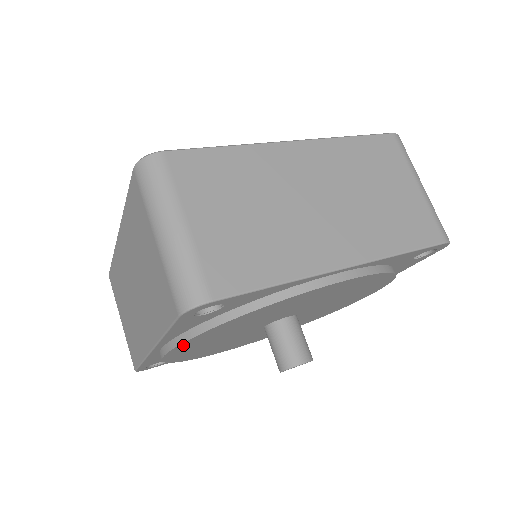
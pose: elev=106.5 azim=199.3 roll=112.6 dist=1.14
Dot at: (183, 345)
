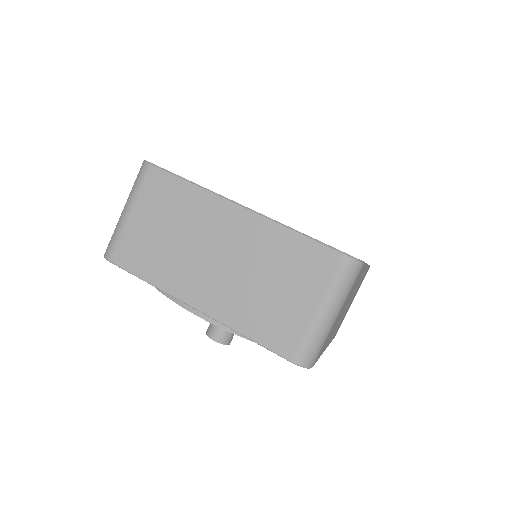
Dot at: (222, 326)
